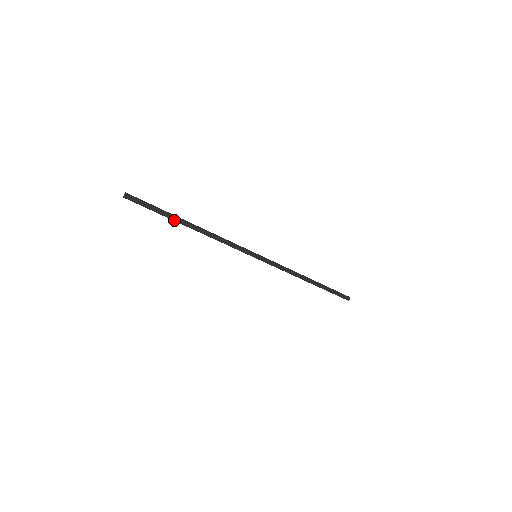
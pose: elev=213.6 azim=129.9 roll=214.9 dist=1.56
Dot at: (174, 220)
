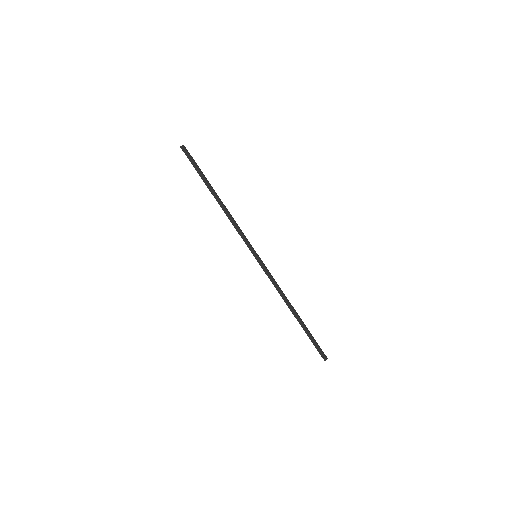
Dot at: (206, 184)
